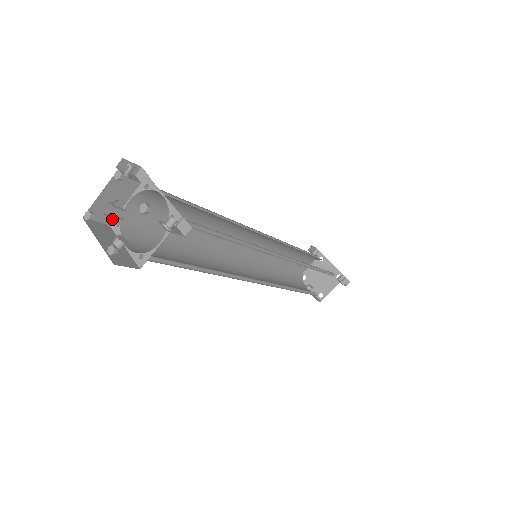
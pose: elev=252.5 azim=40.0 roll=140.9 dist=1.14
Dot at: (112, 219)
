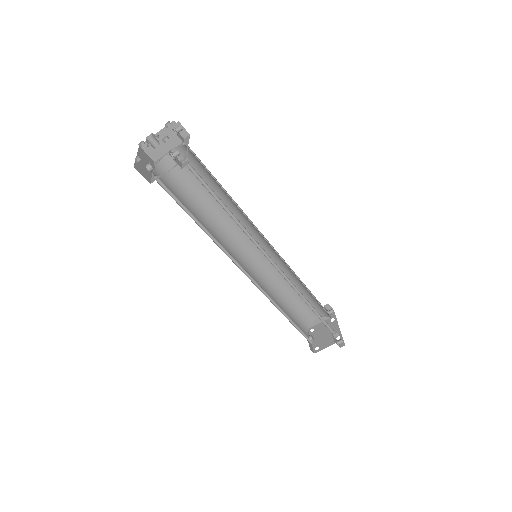
Dot at: (158, 159)
